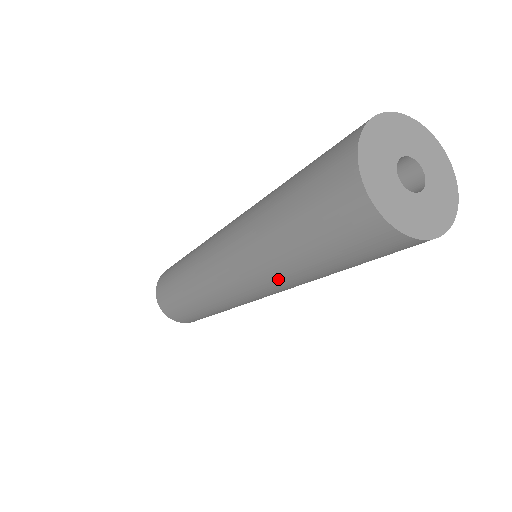
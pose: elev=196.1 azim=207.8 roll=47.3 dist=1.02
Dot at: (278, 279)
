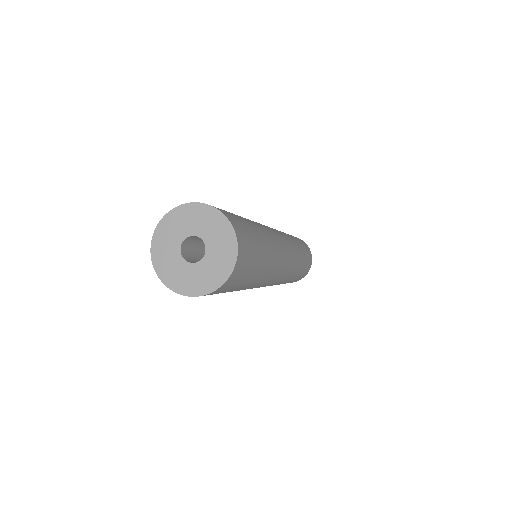
Dot at: occluded
